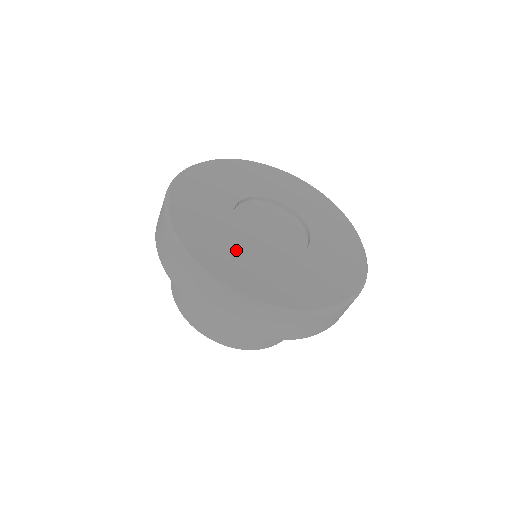
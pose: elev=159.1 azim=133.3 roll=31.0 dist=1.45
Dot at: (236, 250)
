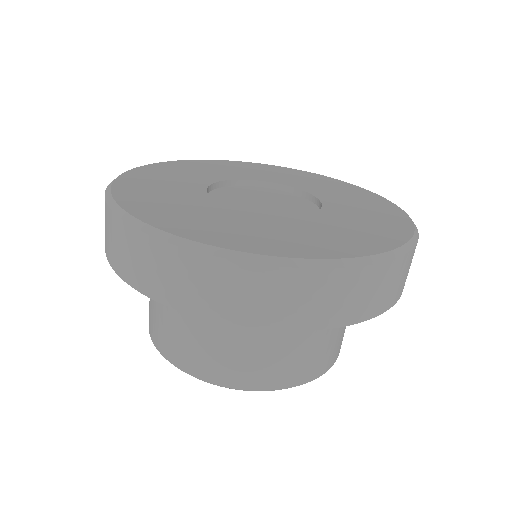
Dot at: (178, 196)
